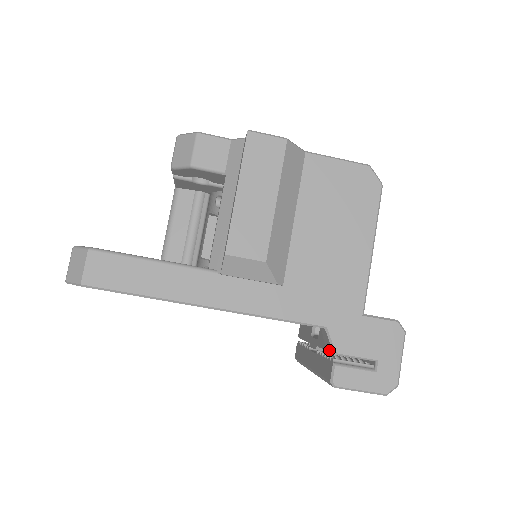
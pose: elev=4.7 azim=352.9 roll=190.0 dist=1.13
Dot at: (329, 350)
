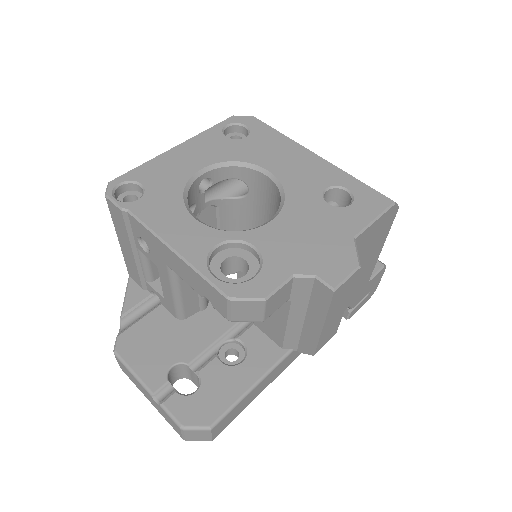
Dot at: occluded
